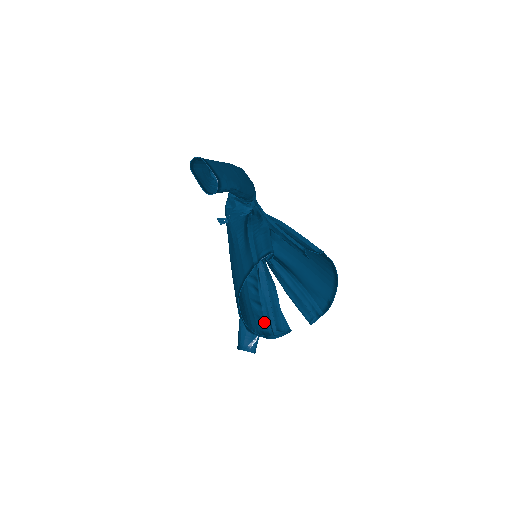
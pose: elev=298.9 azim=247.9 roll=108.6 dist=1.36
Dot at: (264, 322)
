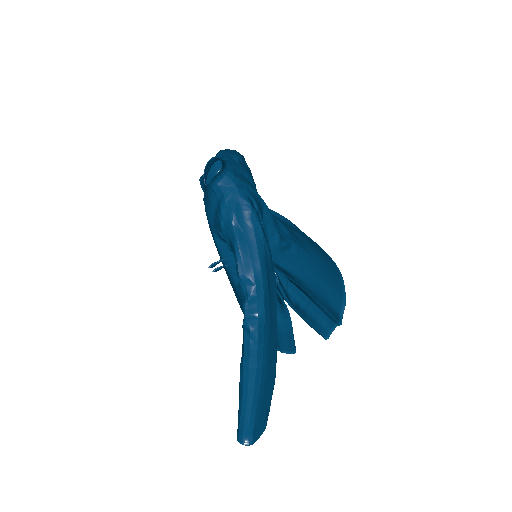
Dot at: occluded
